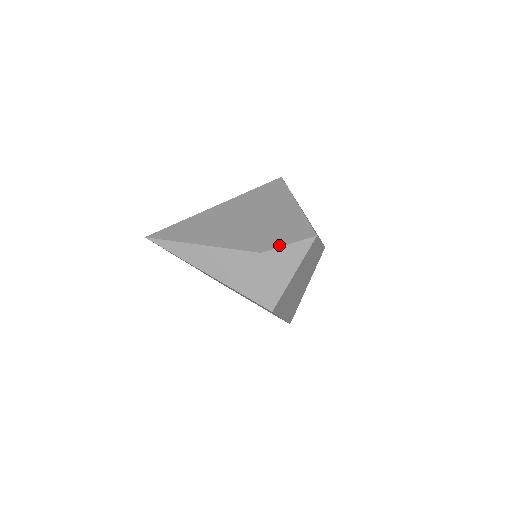
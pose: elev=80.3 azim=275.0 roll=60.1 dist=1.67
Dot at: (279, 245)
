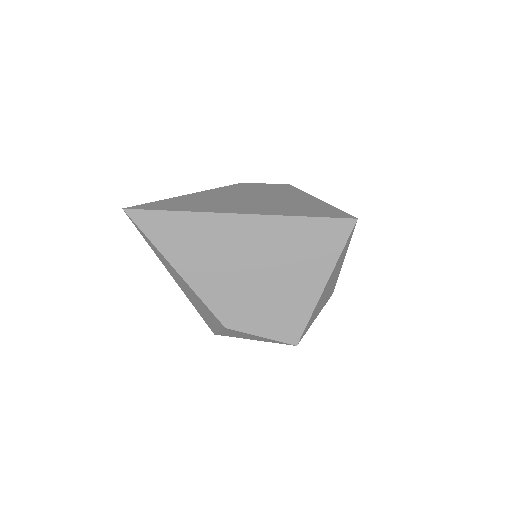
Dot at: (250, 331)
